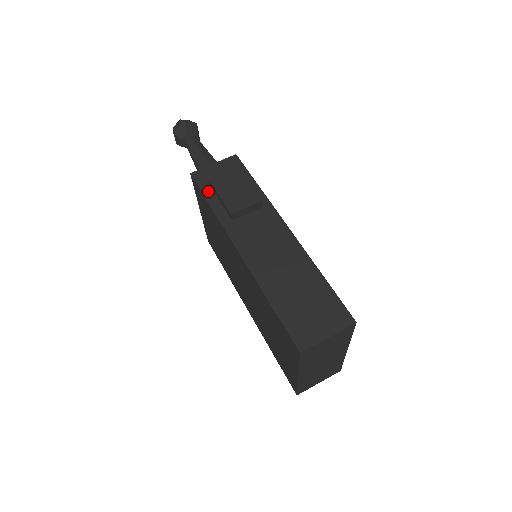
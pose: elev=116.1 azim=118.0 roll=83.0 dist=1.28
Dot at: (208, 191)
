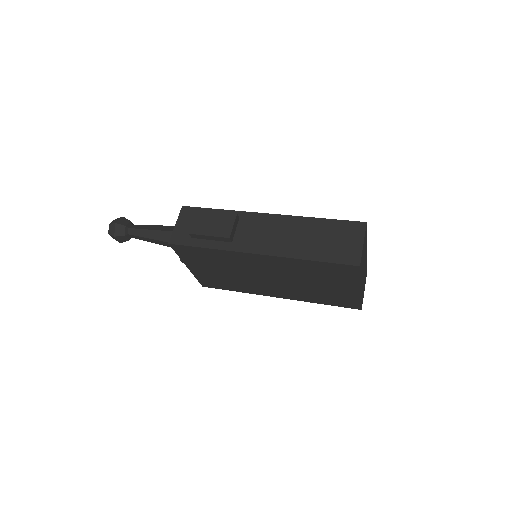
Dot at: (194, 242)
